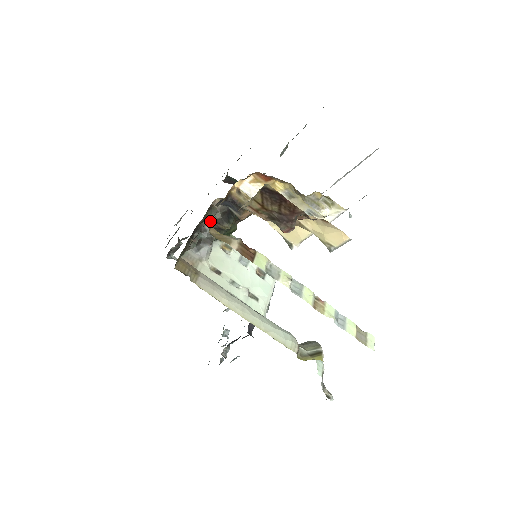
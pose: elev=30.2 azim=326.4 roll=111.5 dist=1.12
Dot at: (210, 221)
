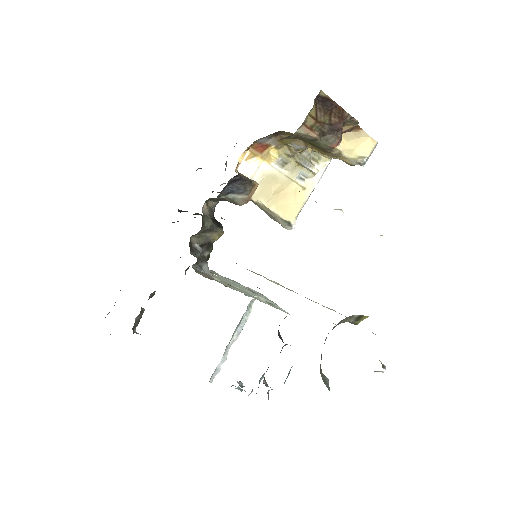
Dot at: (201, 233)
